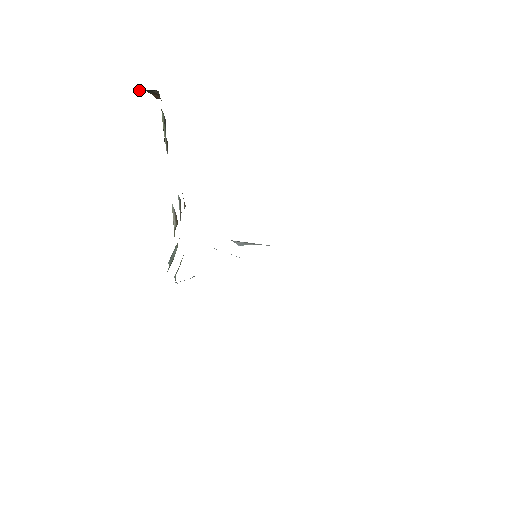
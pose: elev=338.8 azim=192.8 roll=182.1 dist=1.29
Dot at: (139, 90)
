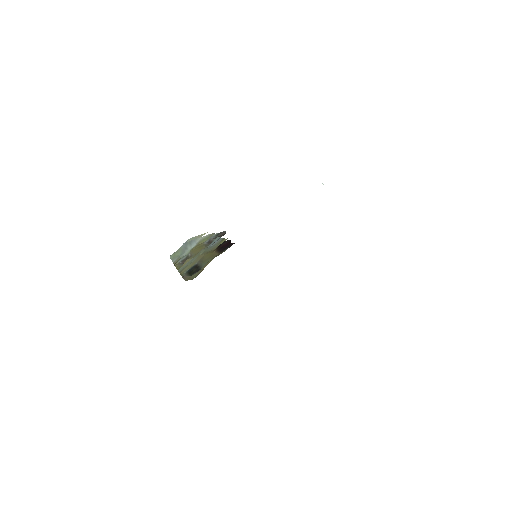
Dot at: occluded
